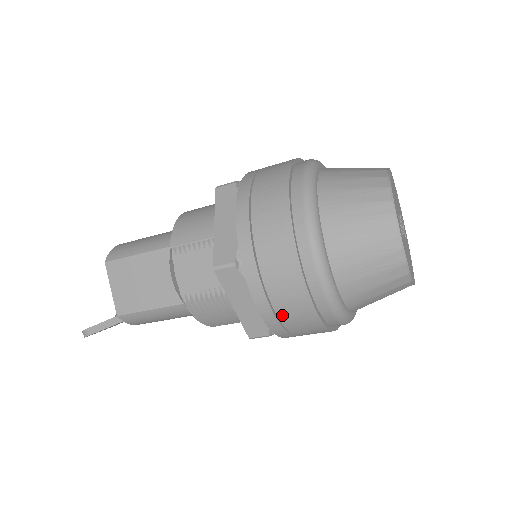
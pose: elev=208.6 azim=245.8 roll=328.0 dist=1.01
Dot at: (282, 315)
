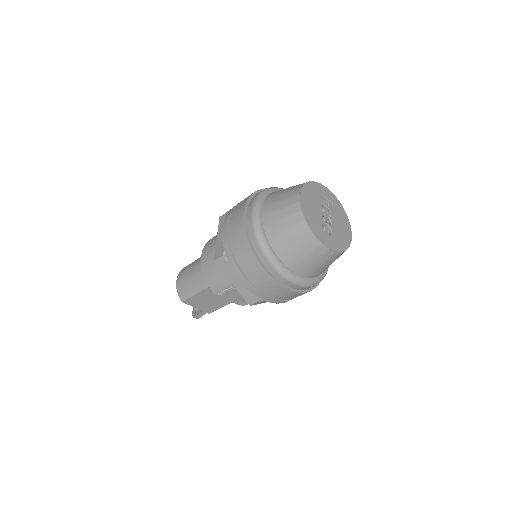
Dot at: occluded
